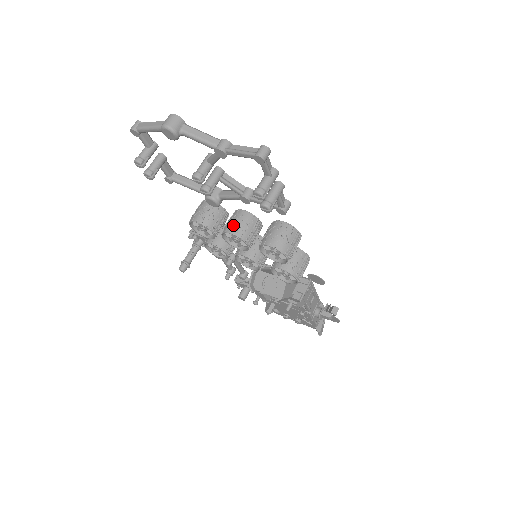
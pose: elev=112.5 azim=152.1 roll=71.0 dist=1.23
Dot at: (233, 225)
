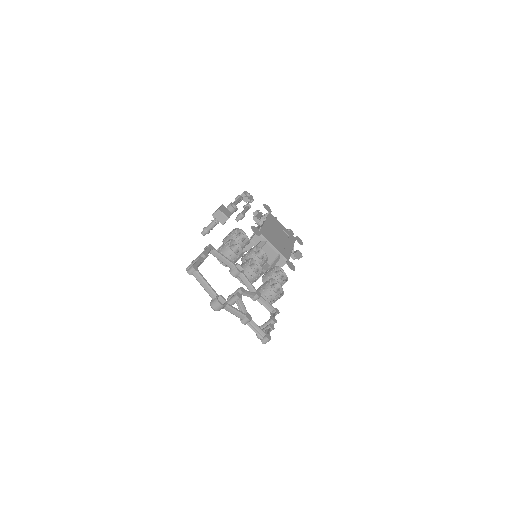
Dot at: occluded
